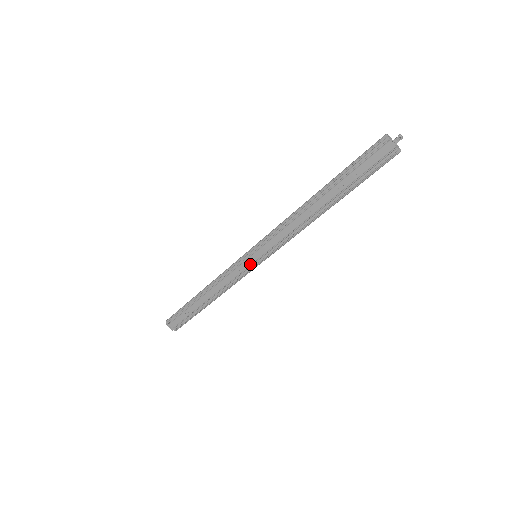
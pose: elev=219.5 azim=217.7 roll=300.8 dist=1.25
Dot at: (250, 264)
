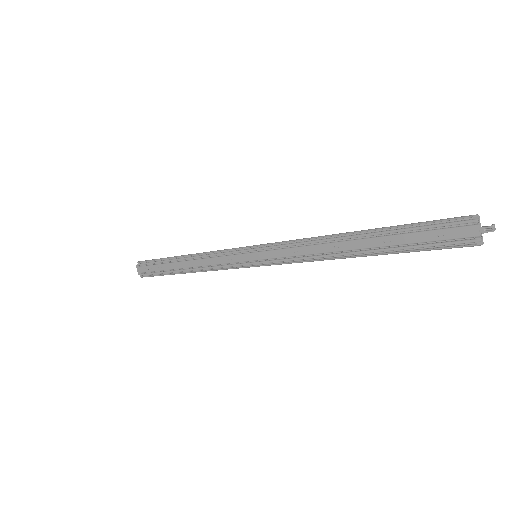
Dot at: (245, 260)
